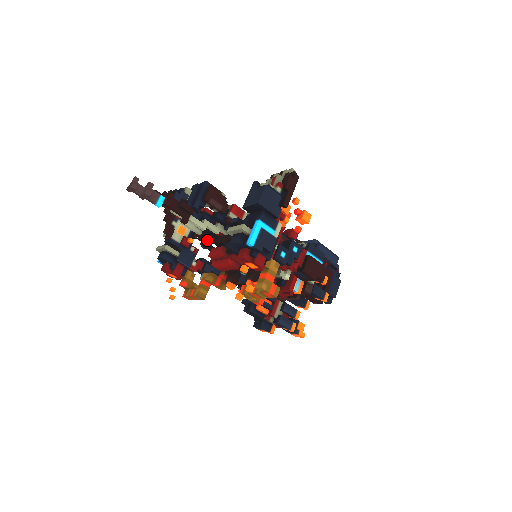
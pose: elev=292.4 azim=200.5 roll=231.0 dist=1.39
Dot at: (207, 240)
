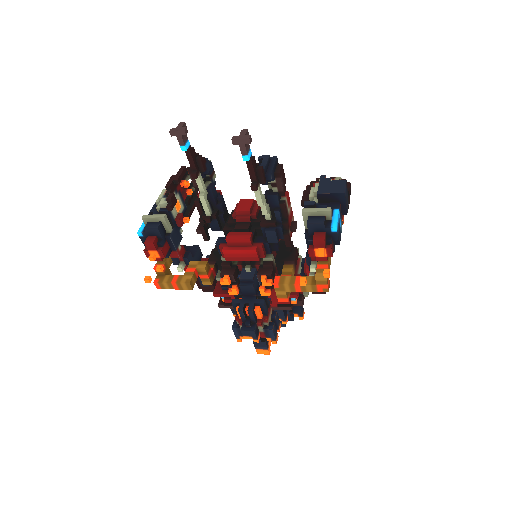
Dot at: (210, 224)
